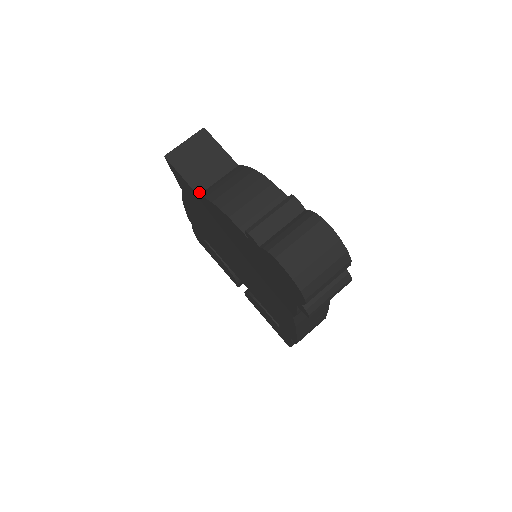
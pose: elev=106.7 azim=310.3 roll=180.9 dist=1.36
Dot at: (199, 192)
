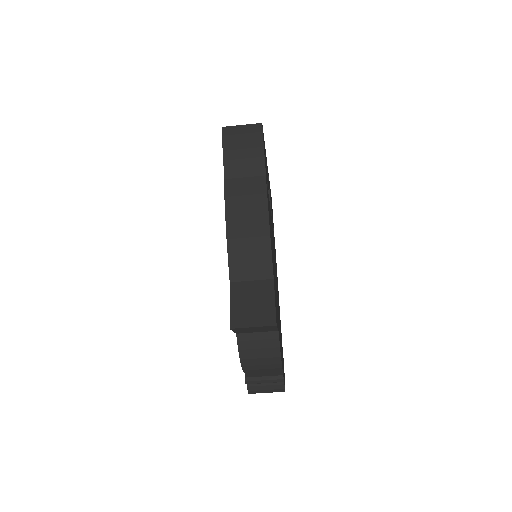
Dot at: (238, 333)
